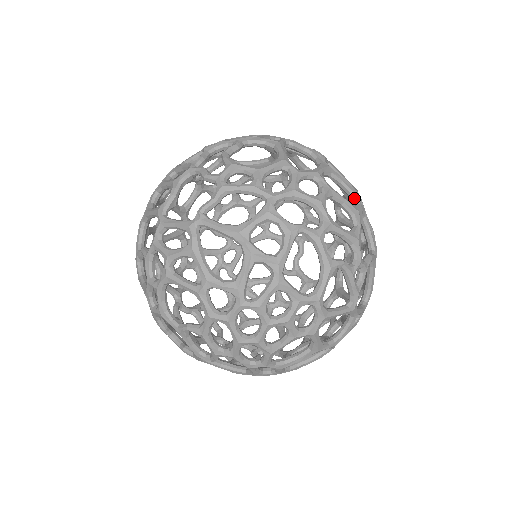
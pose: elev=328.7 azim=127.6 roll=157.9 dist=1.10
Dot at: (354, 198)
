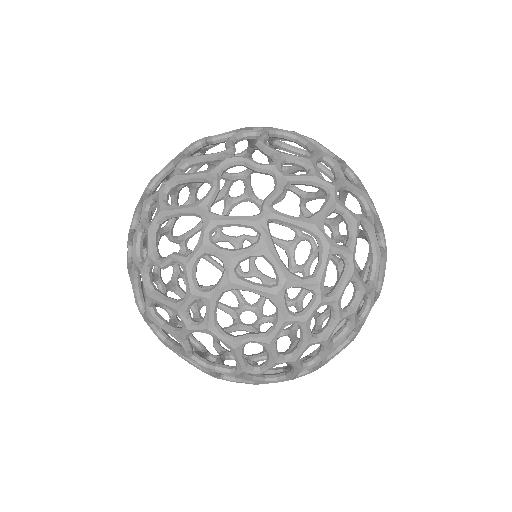
Dot at: occluded
